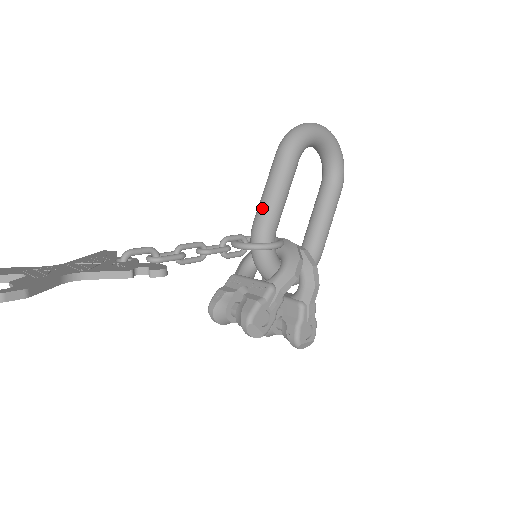
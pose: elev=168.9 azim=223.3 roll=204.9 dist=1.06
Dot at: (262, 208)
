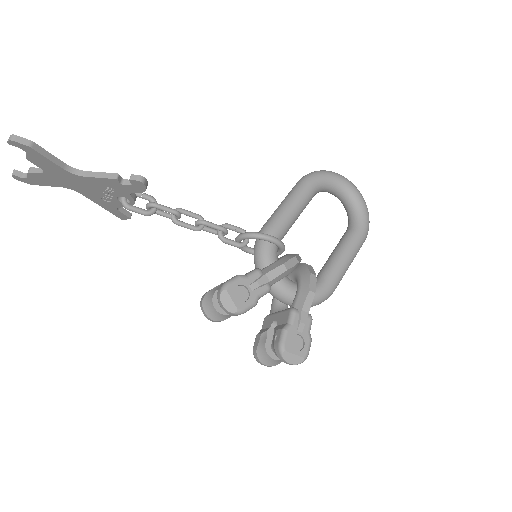
Dot at: (270, 217)
